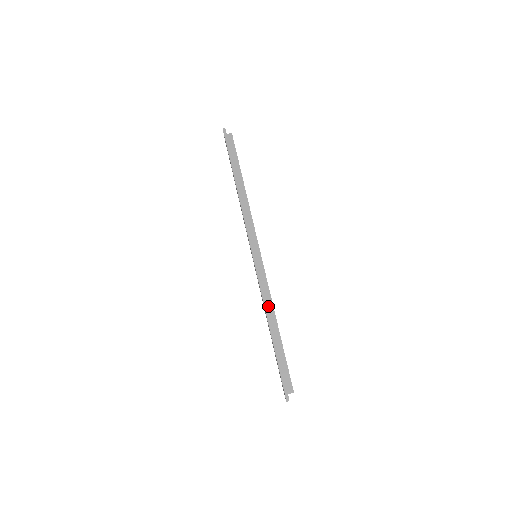
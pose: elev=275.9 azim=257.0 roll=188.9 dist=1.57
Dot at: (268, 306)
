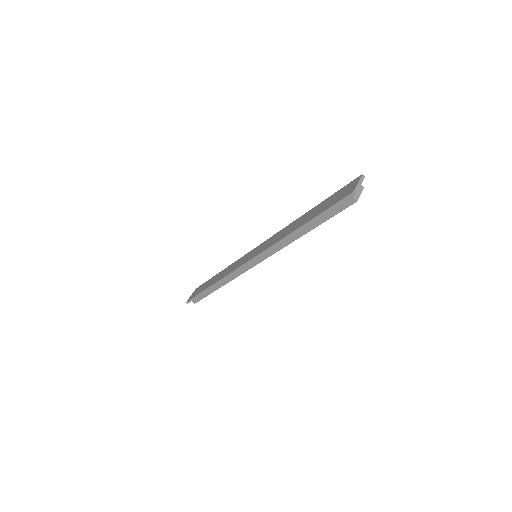
Dot at: (225, 280)
